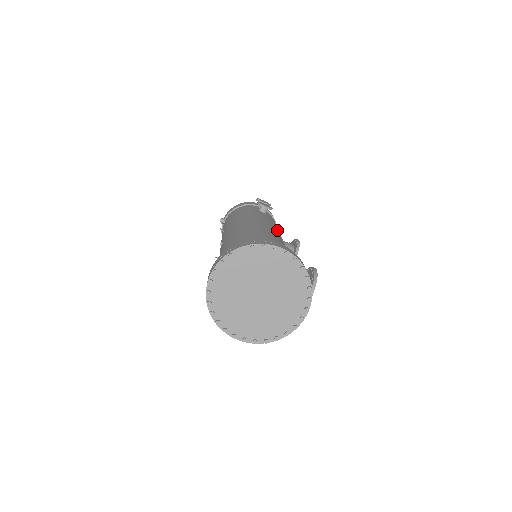
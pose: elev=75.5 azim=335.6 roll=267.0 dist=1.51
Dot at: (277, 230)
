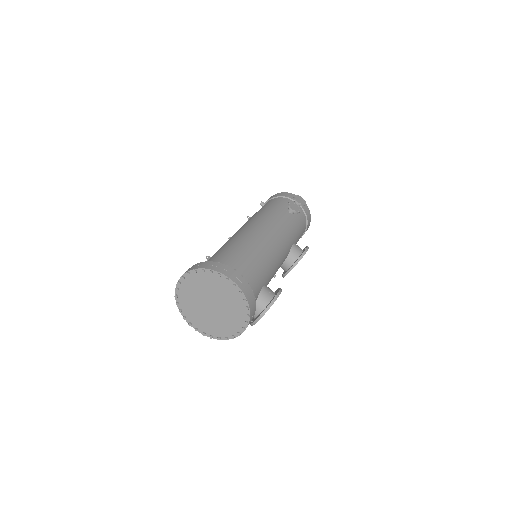
Dot at: (284, 239)
